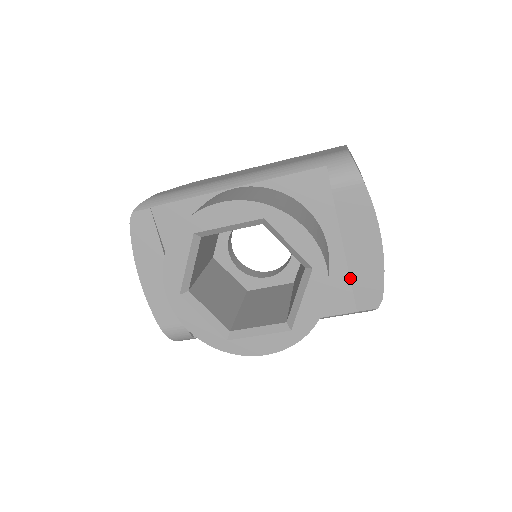
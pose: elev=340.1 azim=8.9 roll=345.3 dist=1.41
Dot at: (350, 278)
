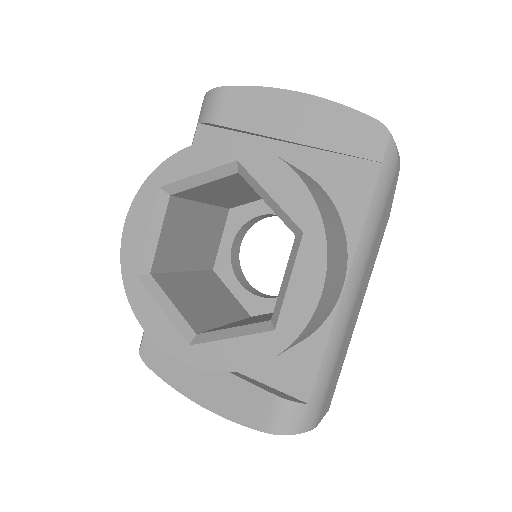
Dot at: (327, 150)
